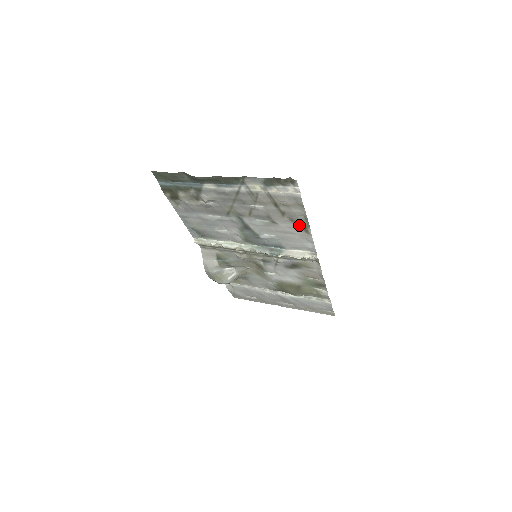
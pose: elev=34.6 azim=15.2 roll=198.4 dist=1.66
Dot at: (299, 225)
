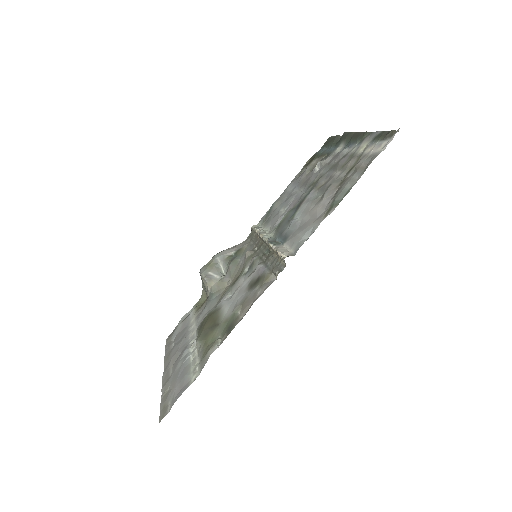
Dot at: (334, 199)
